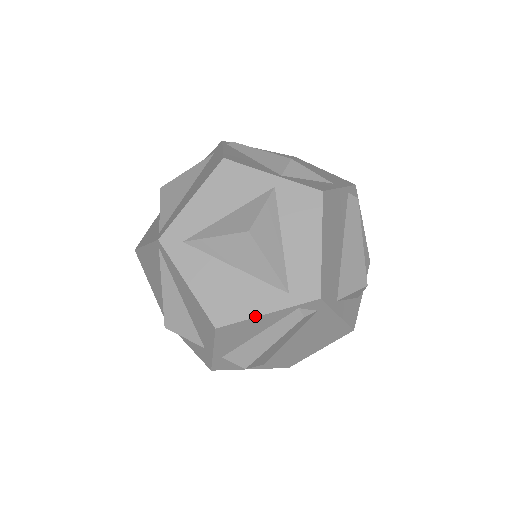
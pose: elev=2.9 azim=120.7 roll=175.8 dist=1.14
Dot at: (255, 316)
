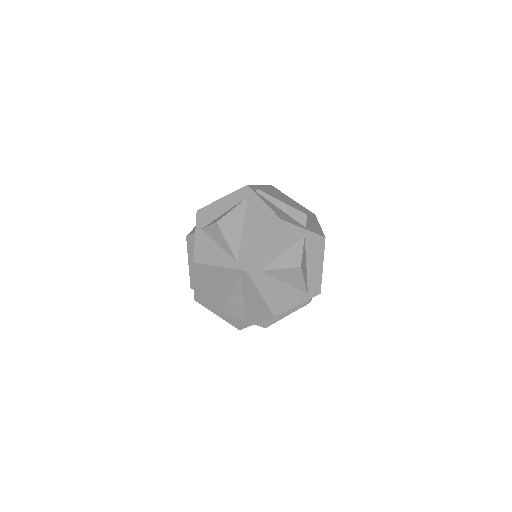
Dot at: occluded
